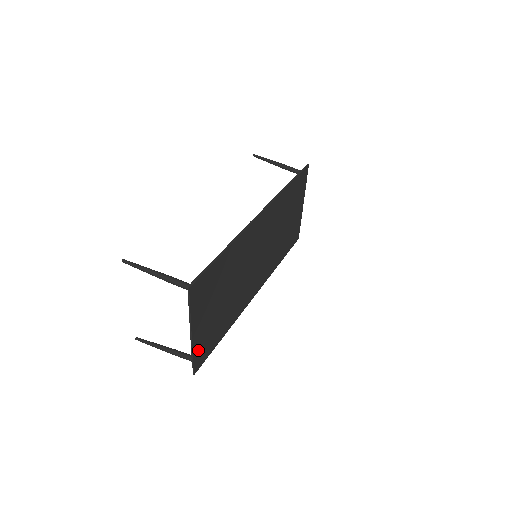
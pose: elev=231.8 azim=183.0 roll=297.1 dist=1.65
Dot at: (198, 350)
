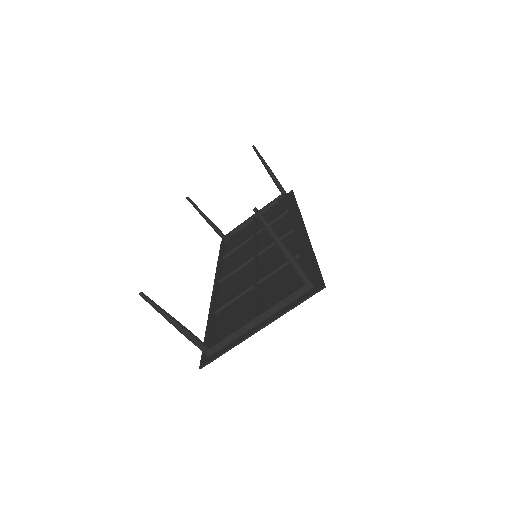
Dot at: (229, 343)
